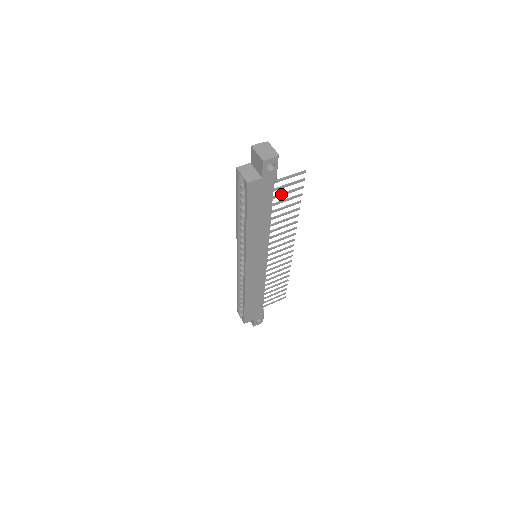
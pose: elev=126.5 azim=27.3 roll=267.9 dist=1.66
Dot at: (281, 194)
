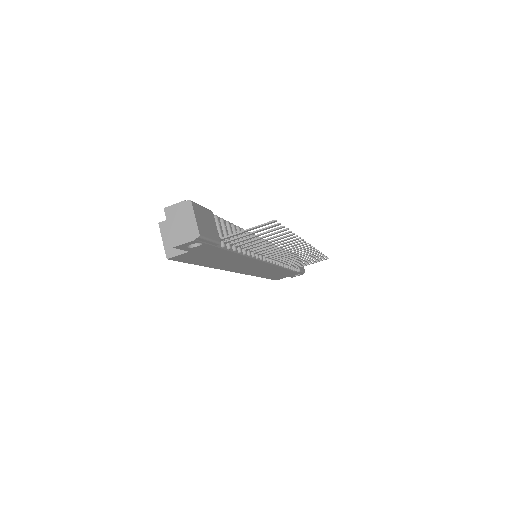
Dot at: (246, 239)
